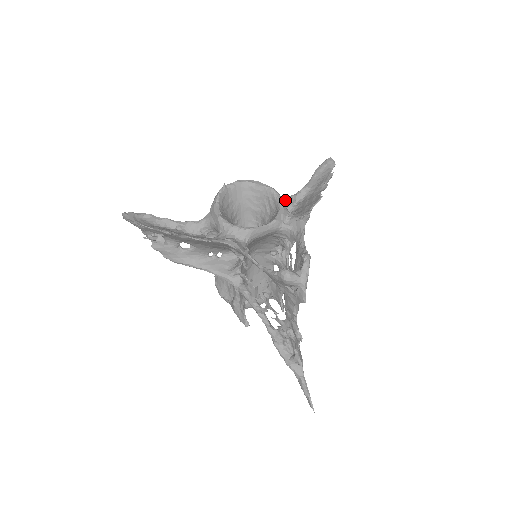
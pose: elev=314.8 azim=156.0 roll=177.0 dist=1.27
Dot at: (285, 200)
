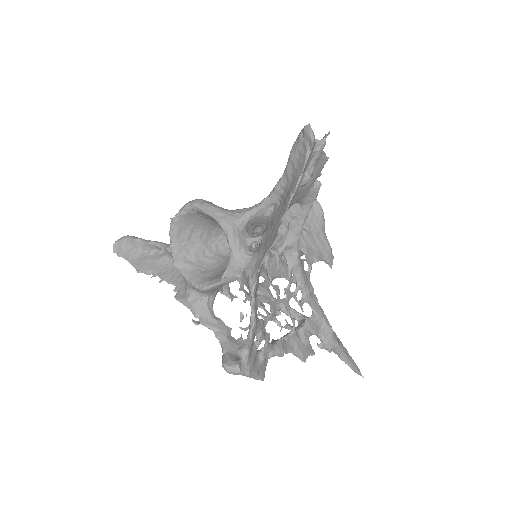
Dot at: (251, 216)
